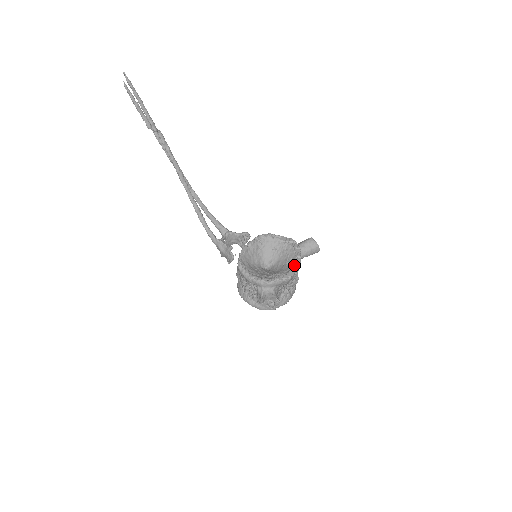
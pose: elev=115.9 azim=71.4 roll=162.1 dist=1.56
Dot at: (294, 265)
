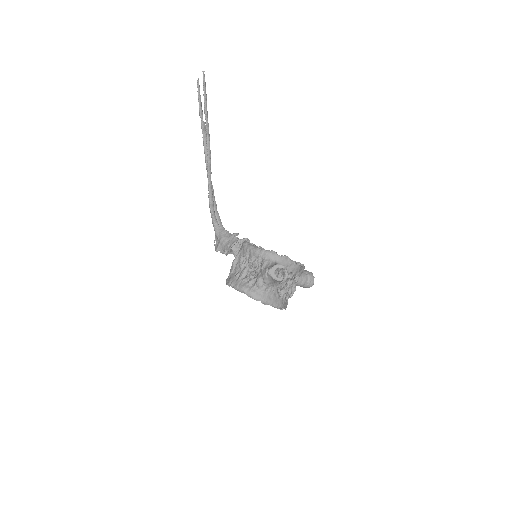
Dot at: occluded
